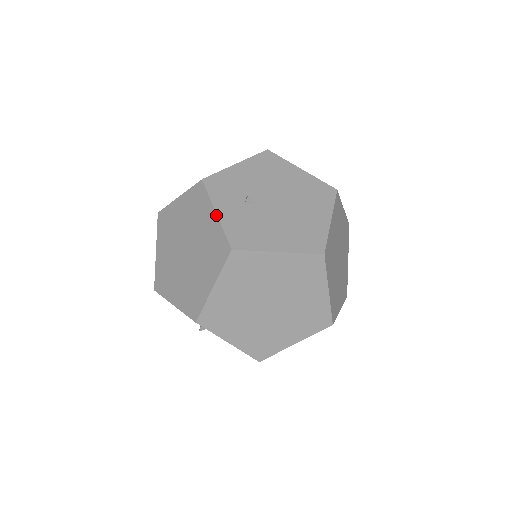
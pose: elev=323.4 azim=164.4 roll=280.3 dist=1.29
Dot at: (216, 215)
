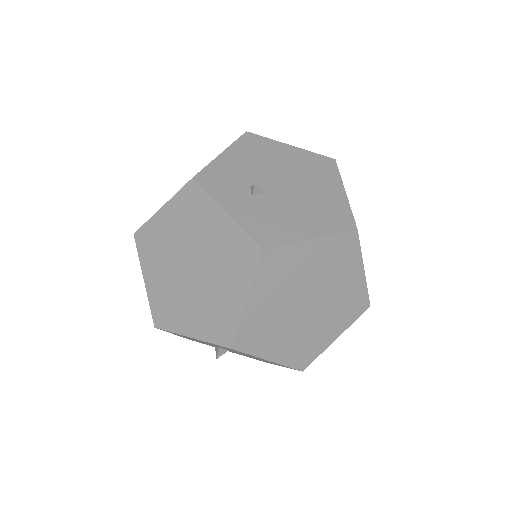
Dot at: (227, 215)
